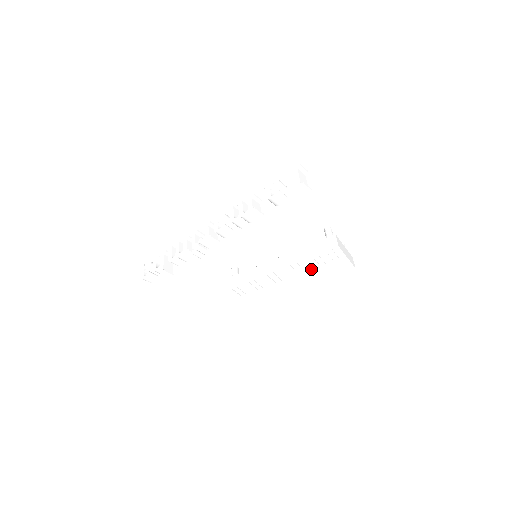
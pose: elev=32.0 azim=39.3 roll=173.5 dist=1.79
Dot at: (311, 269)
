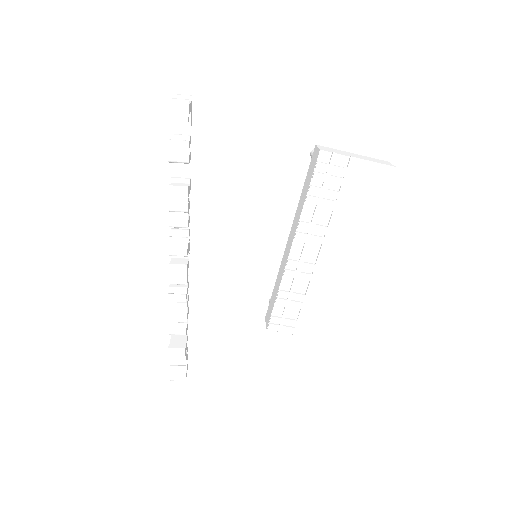
Dot at: (331, 216)
